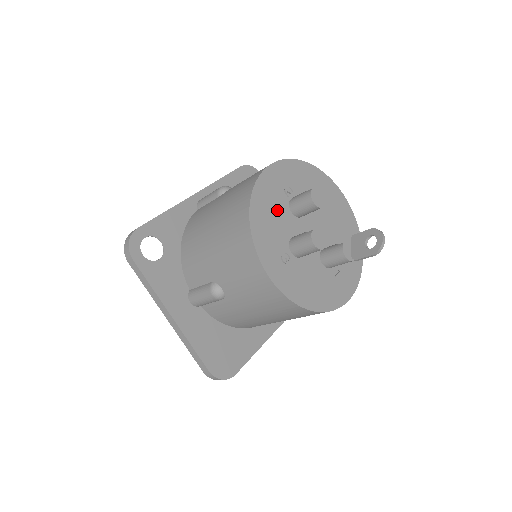
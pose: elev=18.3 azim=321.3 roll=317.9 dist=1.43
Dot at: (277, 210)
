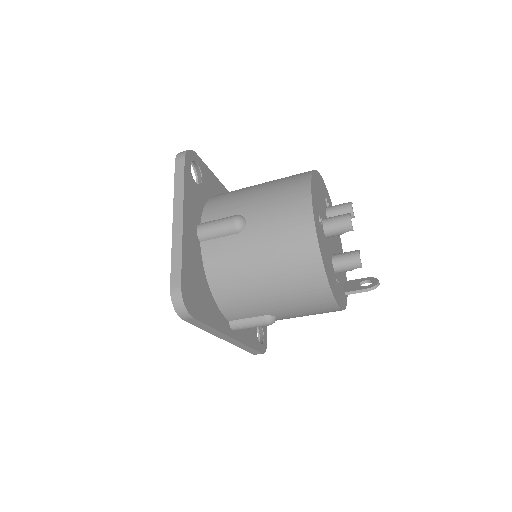
Dot at: (322, 198)
